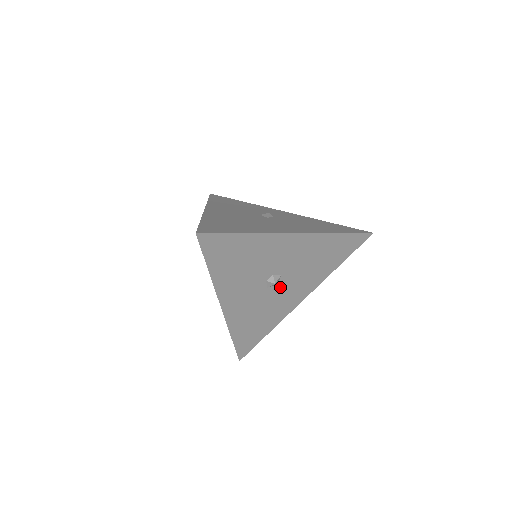
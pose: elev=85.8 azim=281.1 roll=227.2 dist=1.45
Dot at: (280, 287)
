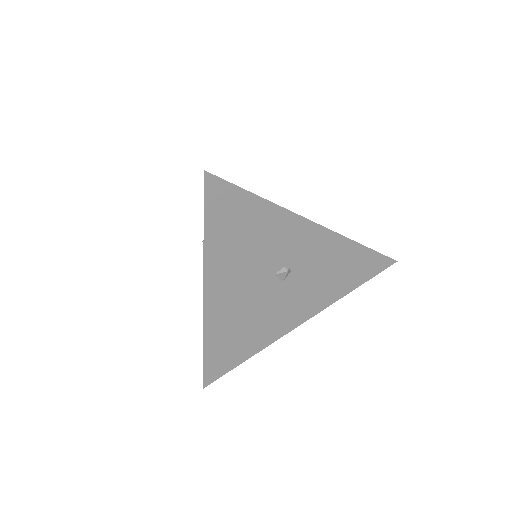
Dot at: occluded
